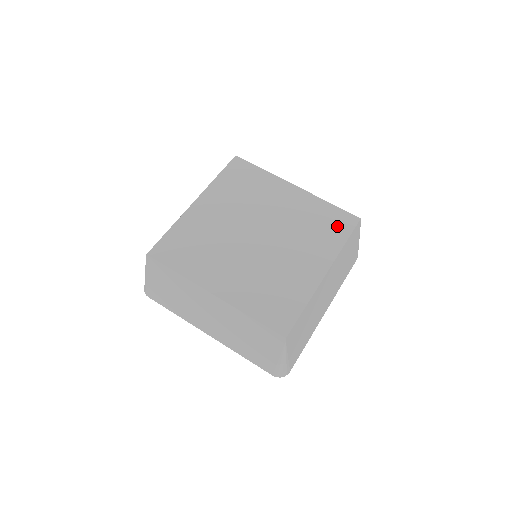
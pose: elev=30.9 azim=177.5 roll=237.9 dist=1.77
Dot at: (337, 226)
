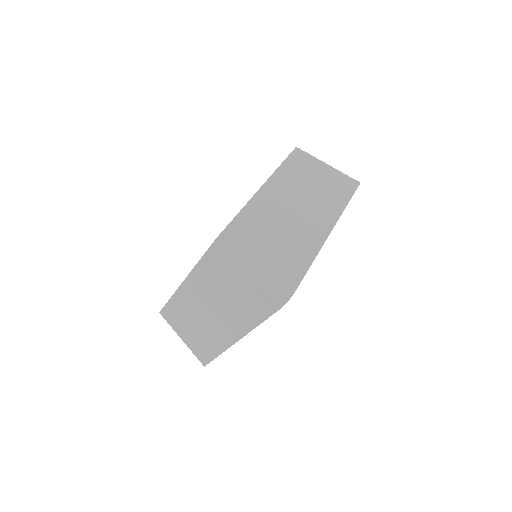
Dot at: occluded
